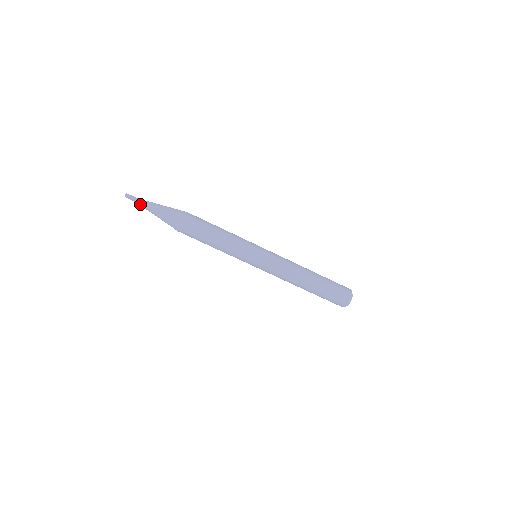
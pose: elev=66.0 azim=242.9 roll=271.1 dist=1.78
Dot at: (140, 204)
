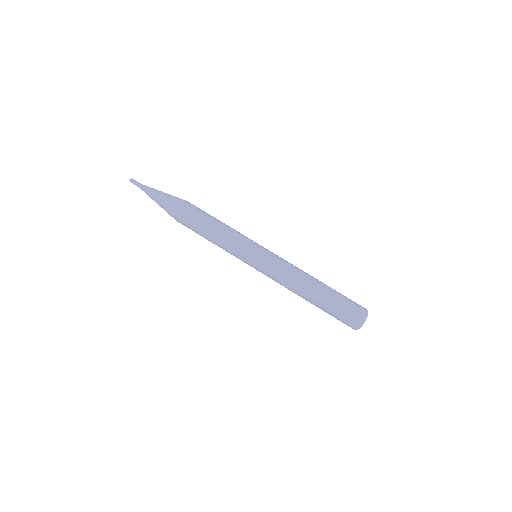
Dot at: (143, 188)
